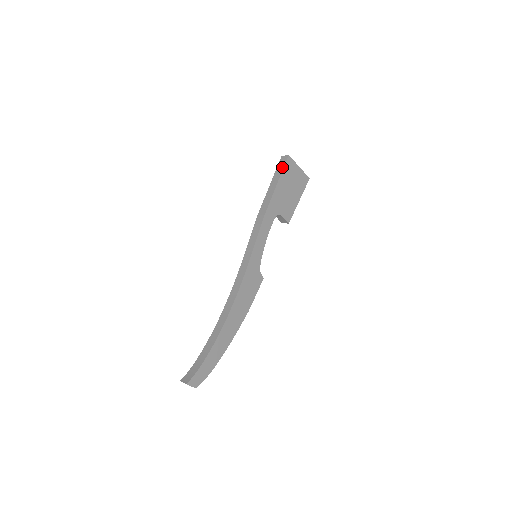
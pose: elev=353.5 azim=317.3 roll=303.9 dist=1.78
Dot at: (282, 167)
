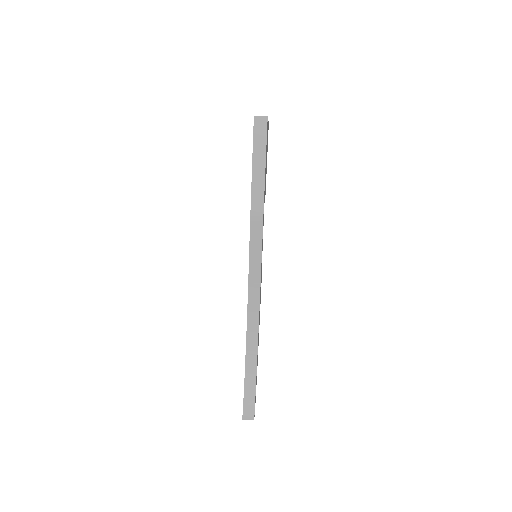
Dot at: (264, 137)
